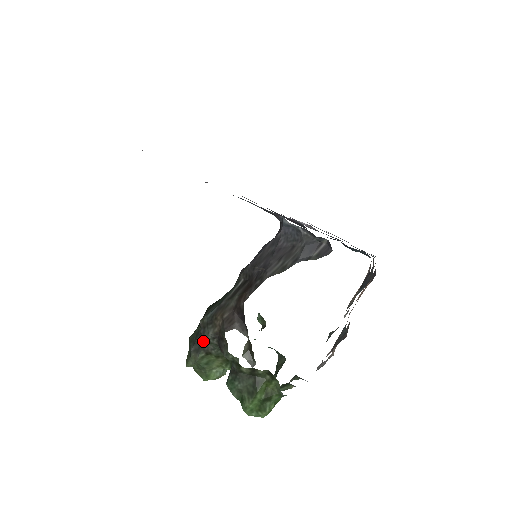
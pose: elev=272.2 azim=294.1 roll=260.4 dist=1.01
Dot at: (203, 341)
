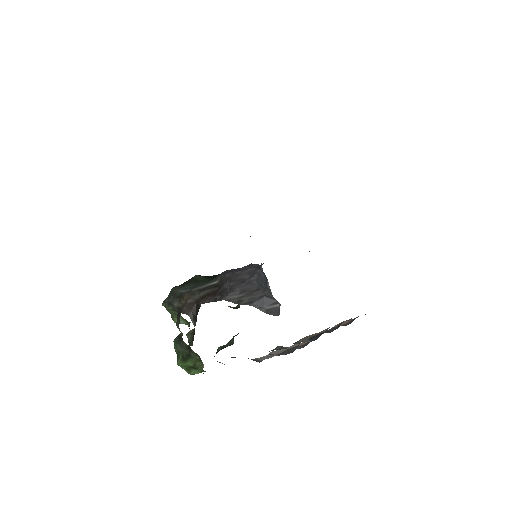
Dot at: occluded
